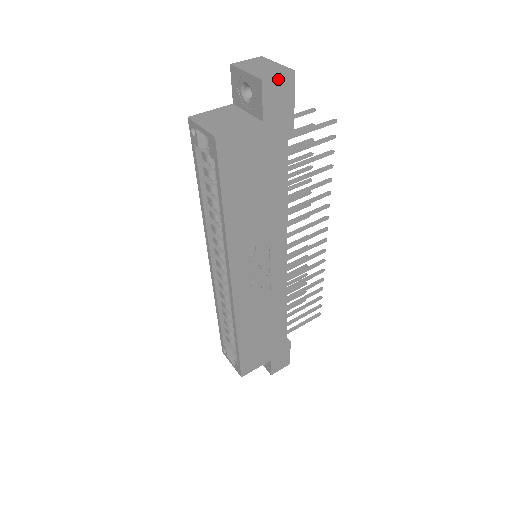
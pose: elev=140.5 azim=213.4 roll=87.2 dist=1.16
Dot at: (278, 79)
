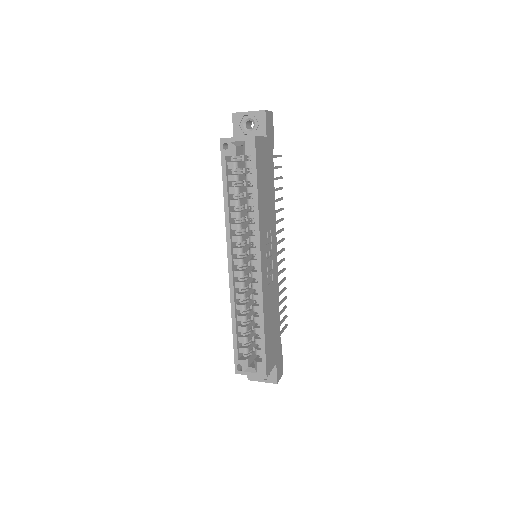
Dot at: (269, 113)
